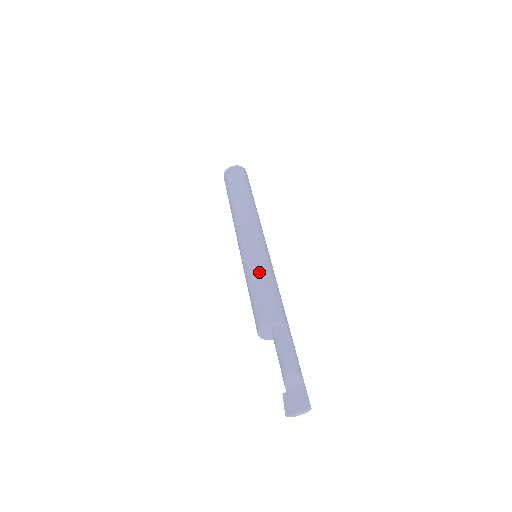
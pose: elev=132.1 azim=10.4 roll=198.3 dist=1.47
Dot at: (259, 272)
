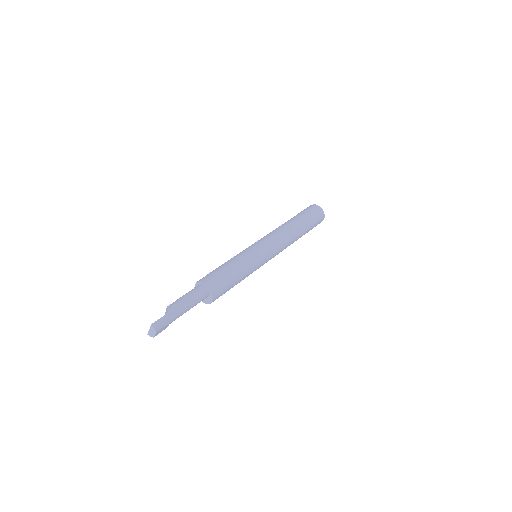
Dot at: occluded
